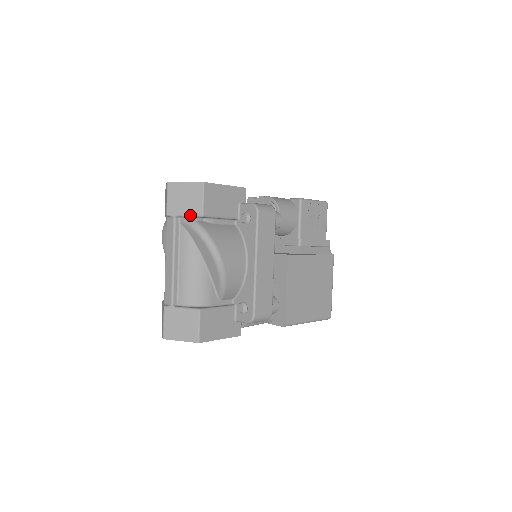
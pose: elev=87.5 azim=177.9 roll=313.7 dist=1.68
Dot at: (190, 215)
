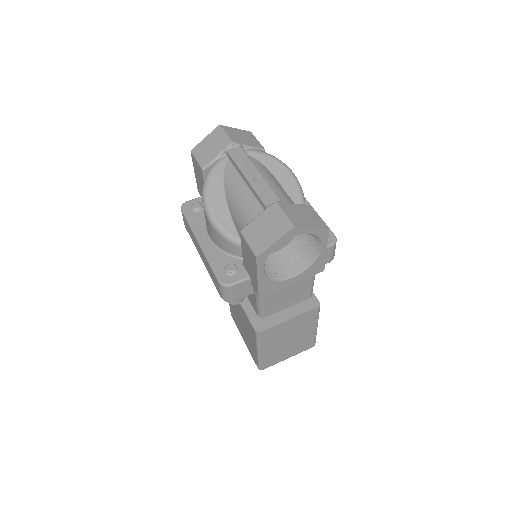
Dot at: (254, 146)
